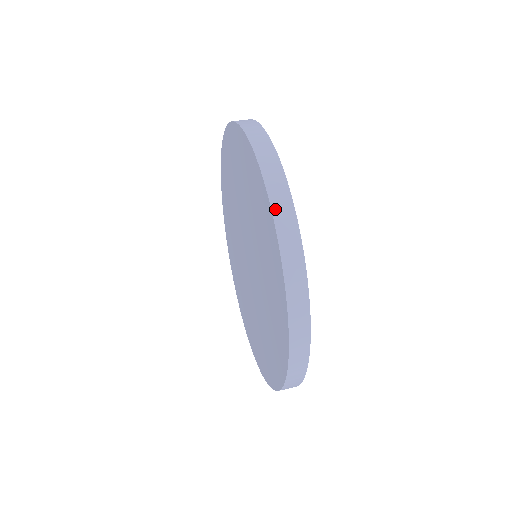
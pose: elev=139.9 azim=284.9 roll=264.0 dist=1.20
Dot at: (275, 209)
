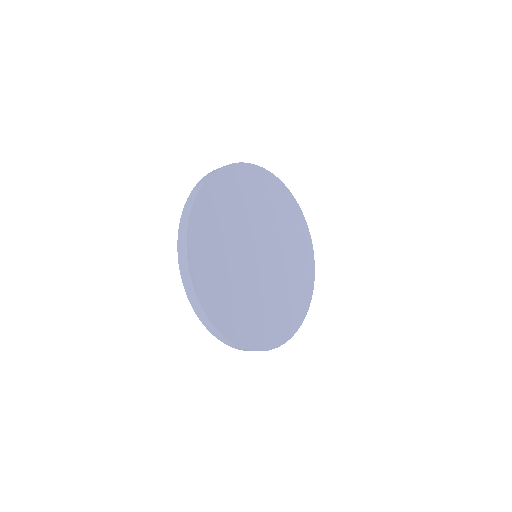
Dot at: (201, 180)
